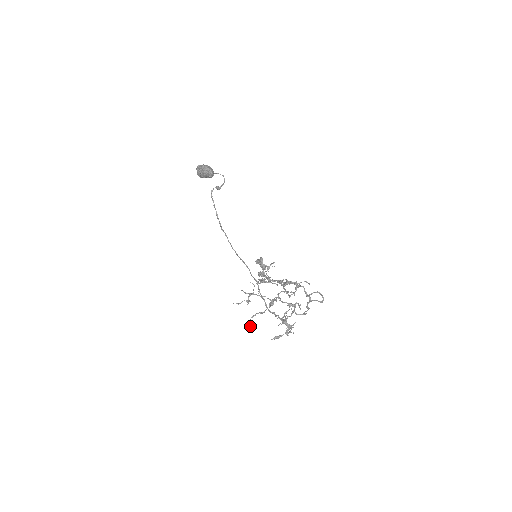
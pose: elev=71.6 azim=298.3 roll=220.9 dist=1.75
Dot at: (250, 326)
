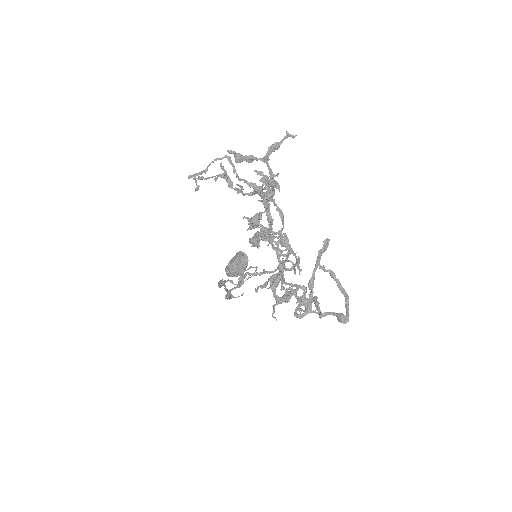
Dot at: (196, 187)
